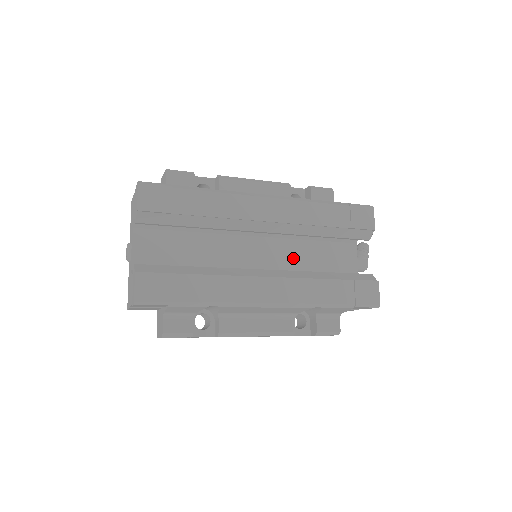
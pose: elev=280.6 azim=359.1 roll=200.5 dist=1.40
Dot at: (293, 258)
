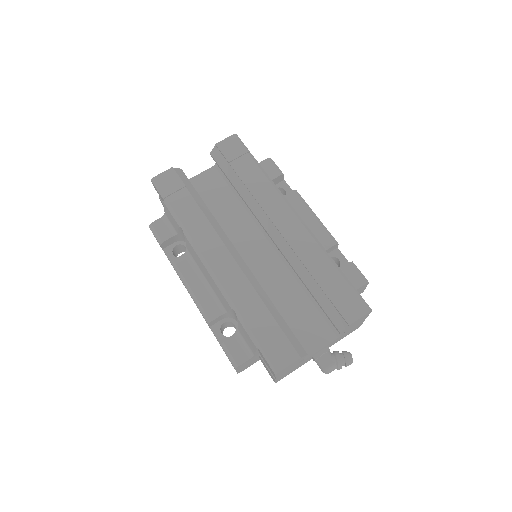
Dot at: (276, 285)
